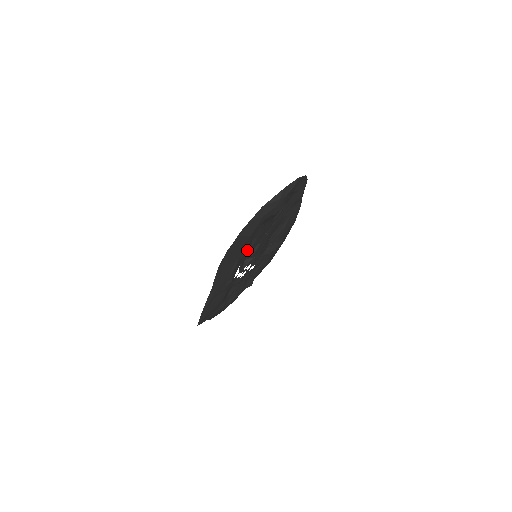
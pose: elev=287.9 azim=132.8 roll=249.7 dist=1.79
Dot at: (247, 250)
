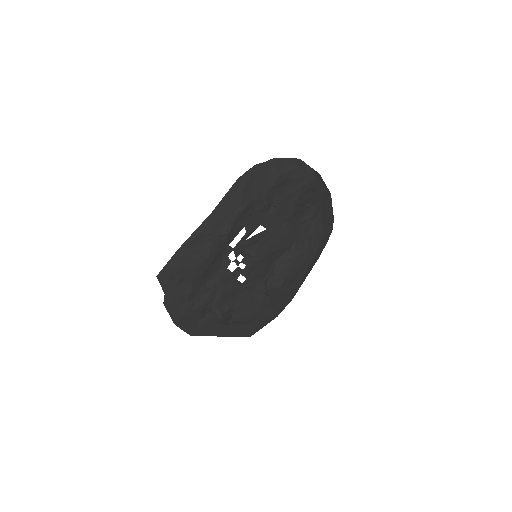
Dot at: (261, 211)
